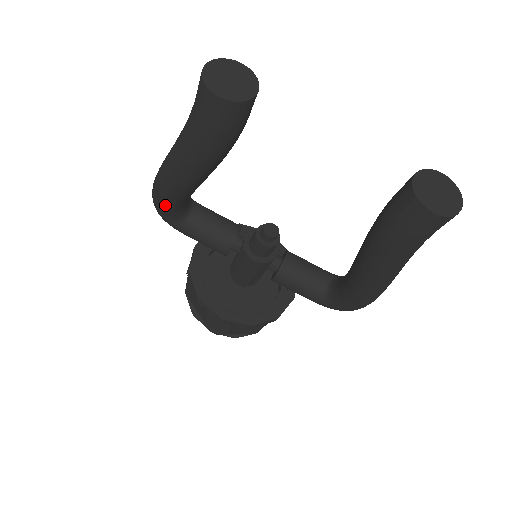
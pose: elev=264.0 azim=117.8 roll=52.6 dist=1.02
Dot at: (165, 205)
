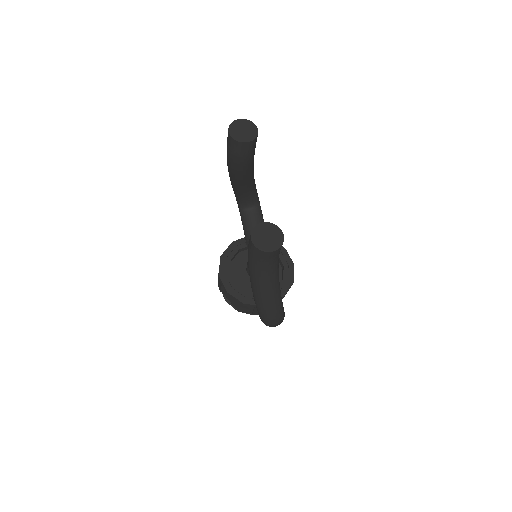
Dot at: (233, 190)
